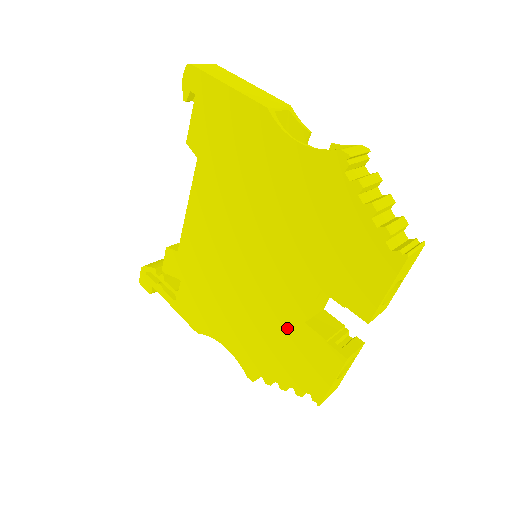
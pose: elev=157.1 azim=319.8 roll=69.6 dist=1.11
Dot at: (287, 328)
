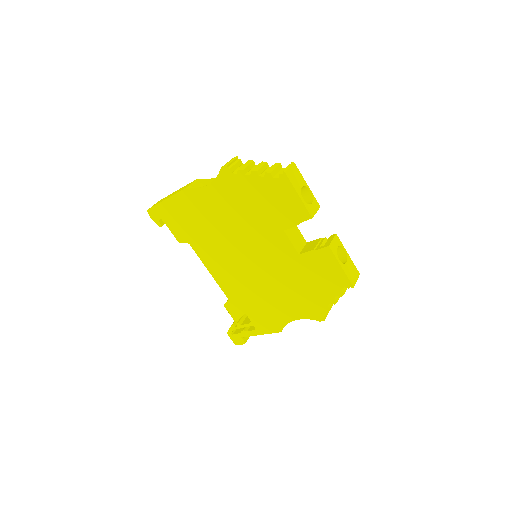
Dot at: (298, 268)
